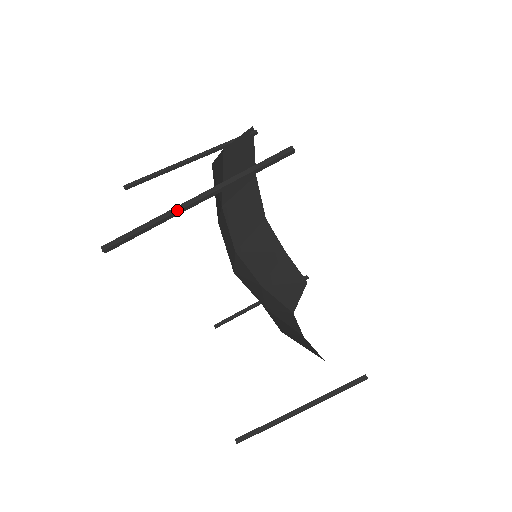
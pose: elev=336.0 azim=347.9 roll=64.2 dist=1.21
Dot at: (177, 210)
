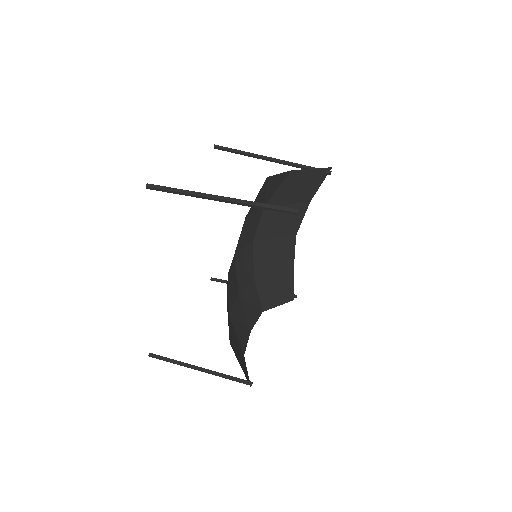
Dot at: (203, 195)
